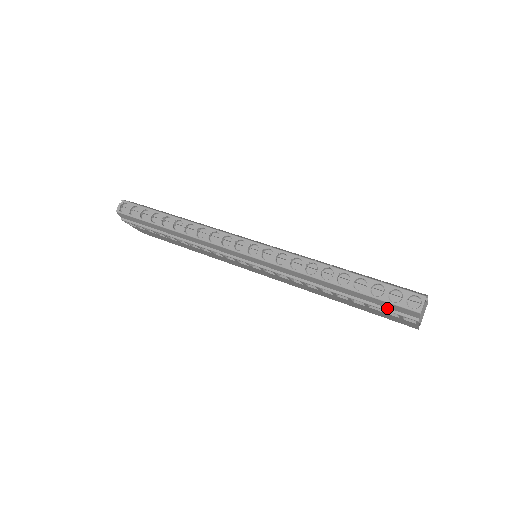
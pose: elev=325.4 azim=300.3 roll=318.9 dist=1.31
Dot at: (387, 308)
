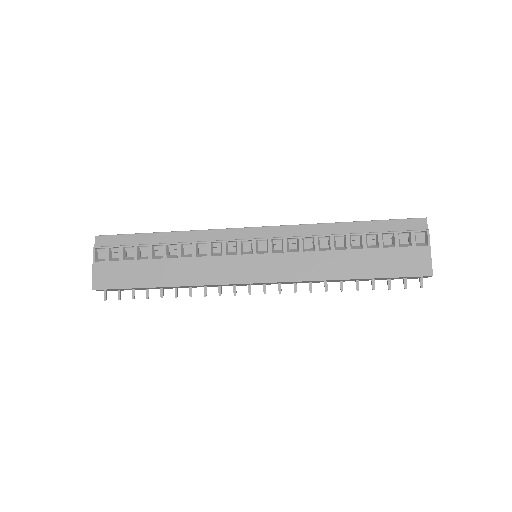
Dot at: (399, 231)
